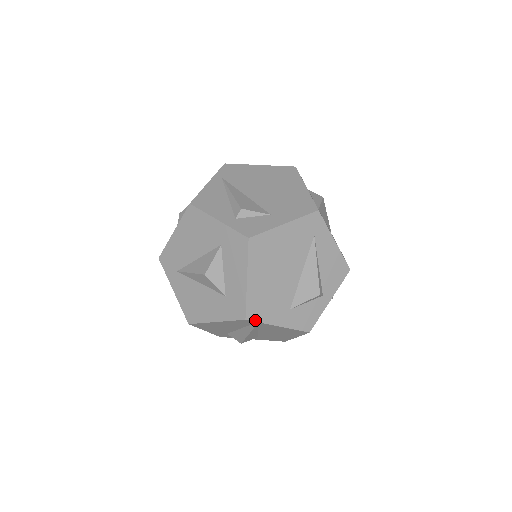
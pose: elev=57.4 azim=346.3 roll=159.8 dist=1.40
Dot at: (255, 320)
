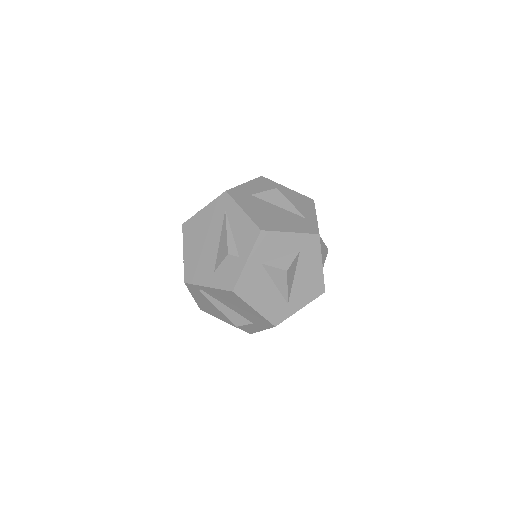
Dot at: (191, 283)
